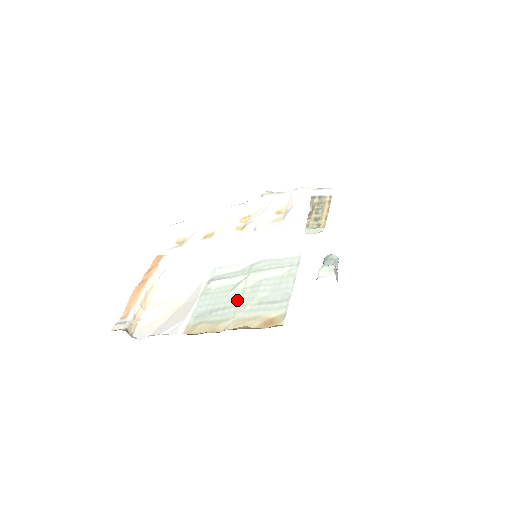
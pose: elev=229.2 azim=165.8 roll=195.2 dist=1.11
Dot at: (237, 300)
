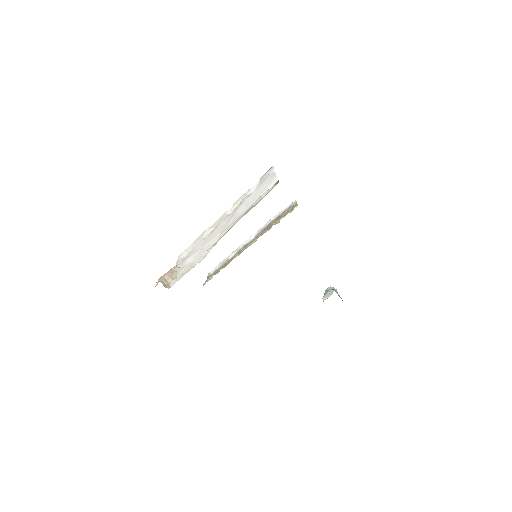
Dot at: (242, 216)
